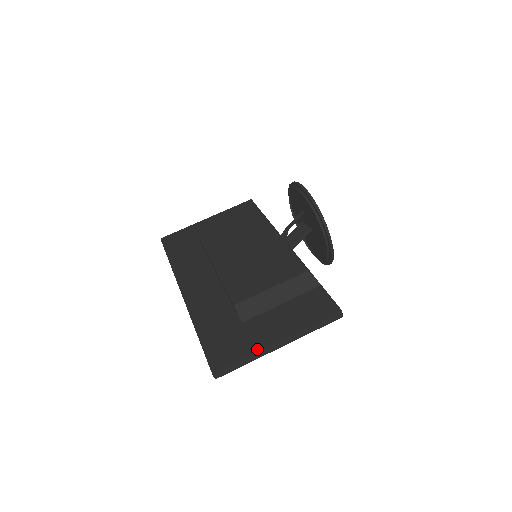
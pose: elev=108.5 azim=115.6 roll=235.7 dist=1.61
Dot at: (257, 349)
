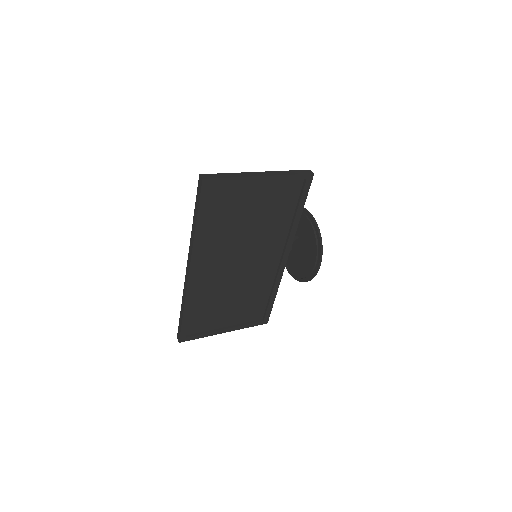
Dot at: occluded
